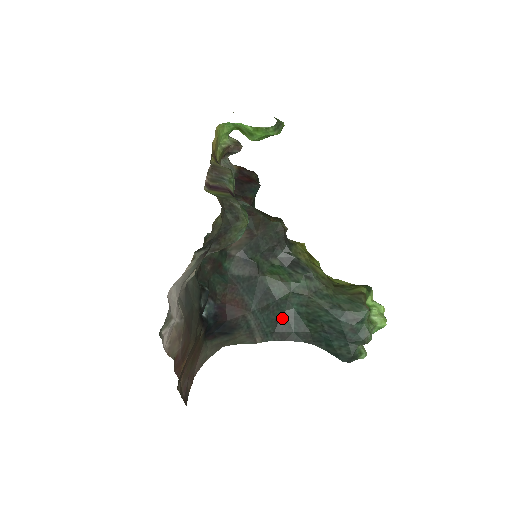
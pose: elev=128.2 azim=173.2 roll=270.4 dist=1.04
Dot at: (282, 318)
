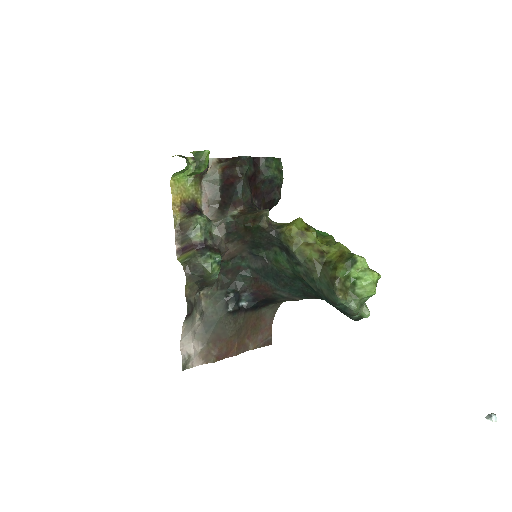
Dot at: (302, 287)
